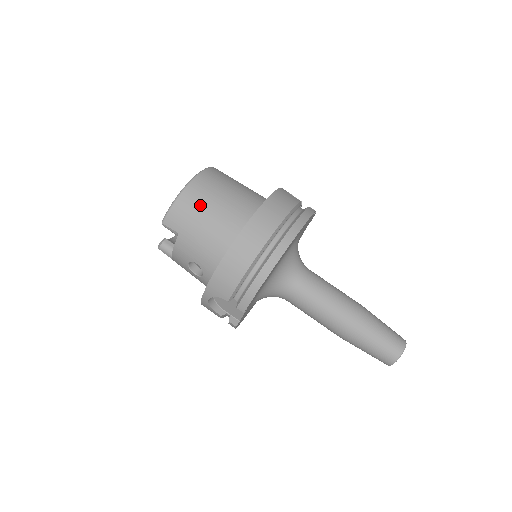
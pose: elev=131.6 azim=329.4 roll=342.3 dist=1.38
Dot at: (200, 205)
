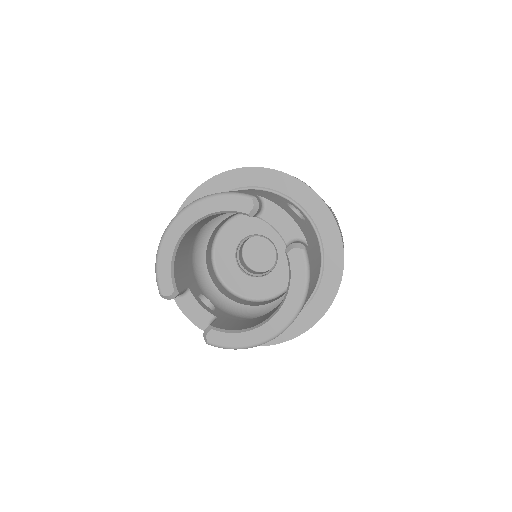
Dot at: occluded
